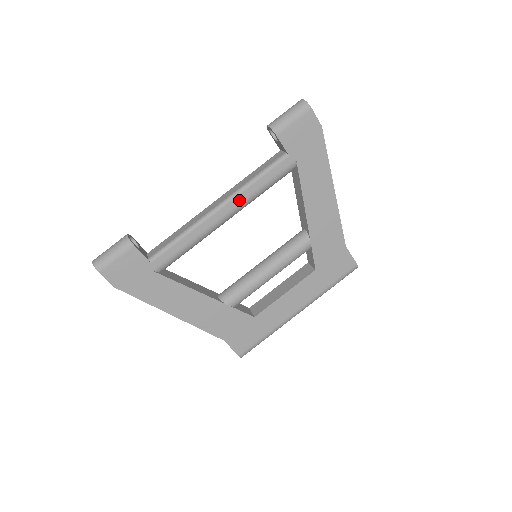
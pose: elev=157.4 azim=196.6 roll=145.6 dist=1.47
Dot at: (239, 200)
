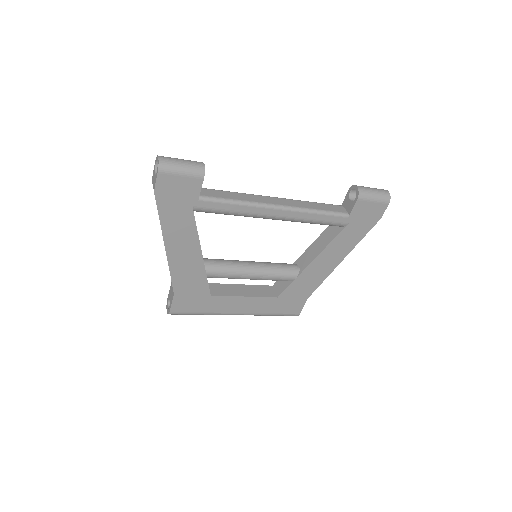
Dot at: (295, 215)
